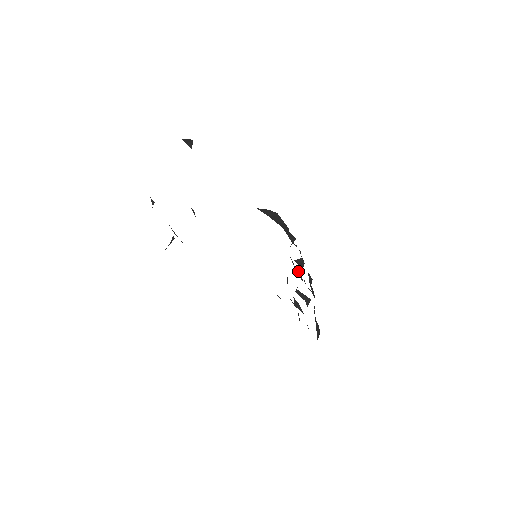
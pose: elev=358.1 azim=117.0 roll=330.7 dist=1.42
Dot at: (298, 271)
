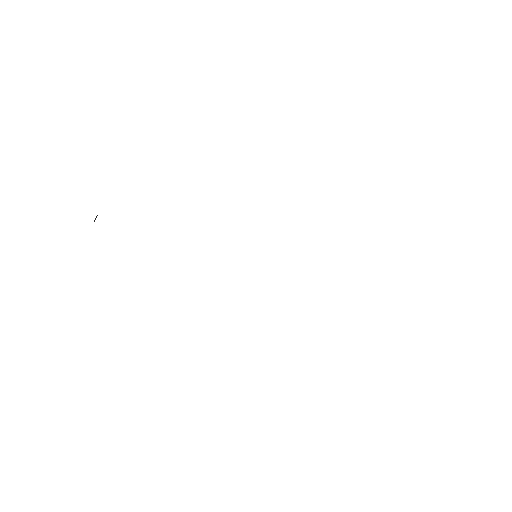
Dot at: occluded
